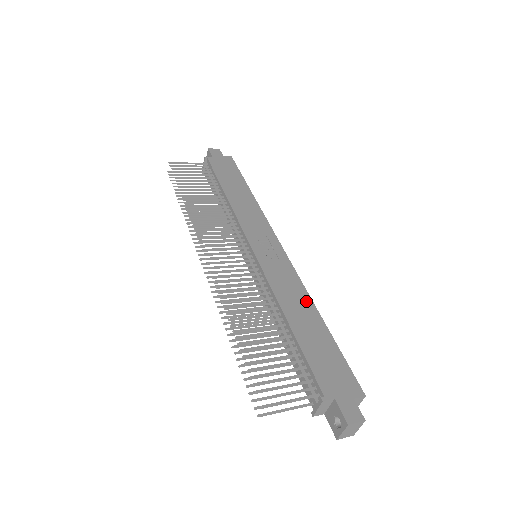
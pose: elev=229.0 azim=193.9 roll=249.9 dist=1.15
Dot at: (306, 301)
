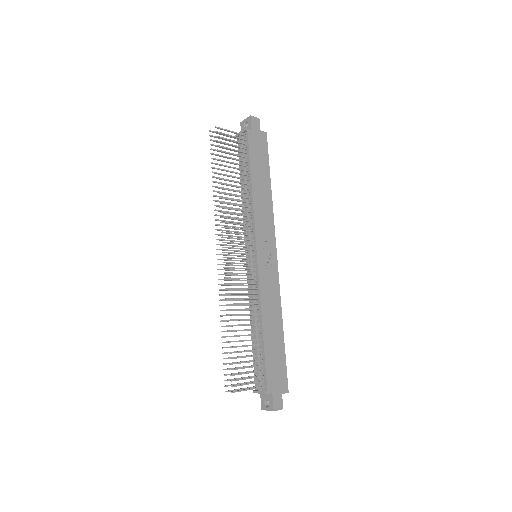
Dot at: (278, 313)
